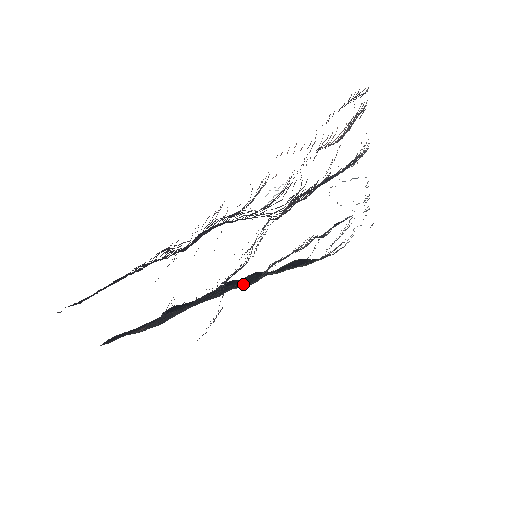
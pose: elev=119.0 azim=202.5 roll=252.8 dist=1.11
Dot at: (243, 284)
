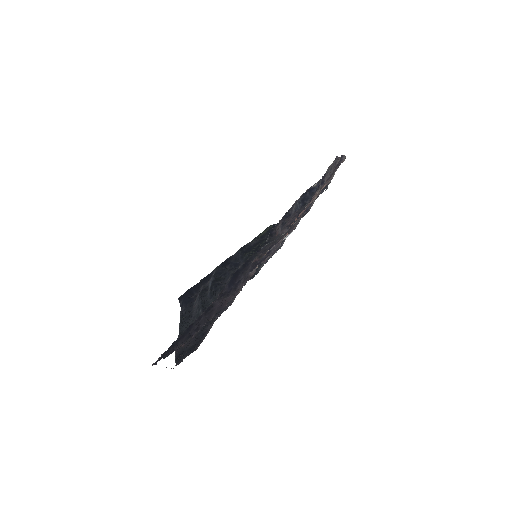
Dot at: occluded
